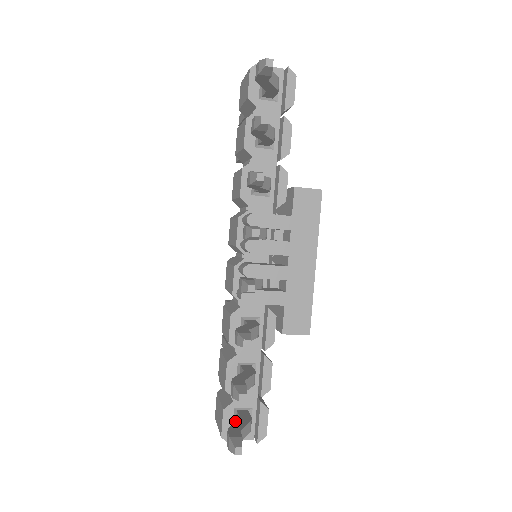
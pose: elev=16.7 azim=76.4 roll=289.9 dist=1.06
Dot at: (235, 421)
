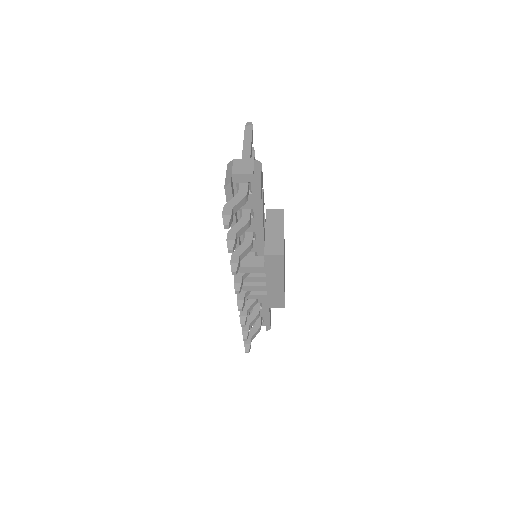
Dot at: occluded
